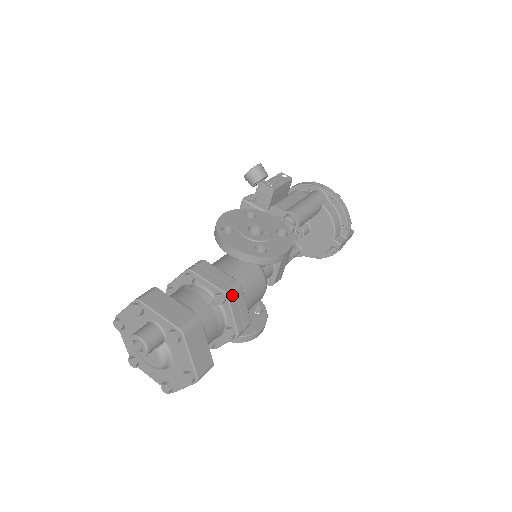
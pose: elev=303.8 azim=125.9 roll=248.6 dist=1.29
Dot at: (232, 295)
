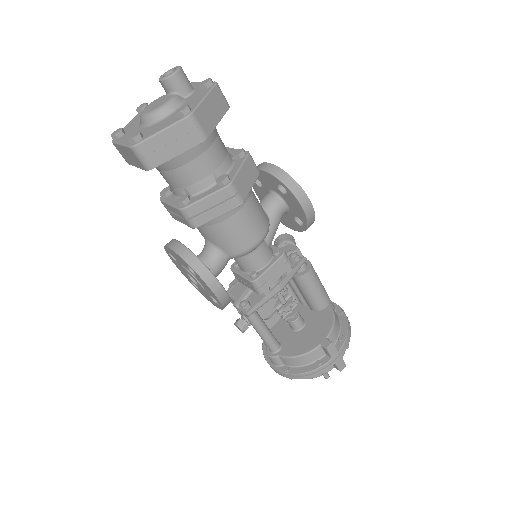
Dot at: (251, 160)
